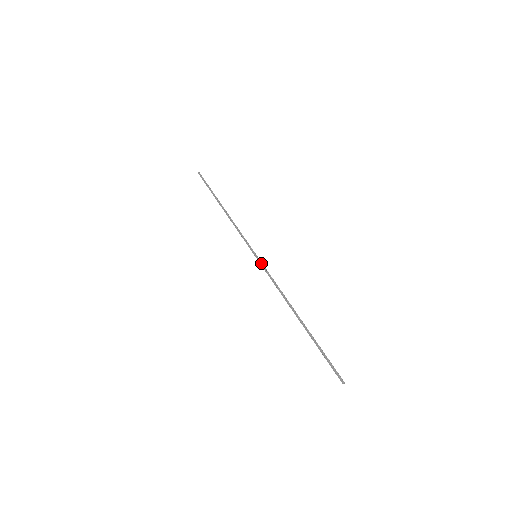
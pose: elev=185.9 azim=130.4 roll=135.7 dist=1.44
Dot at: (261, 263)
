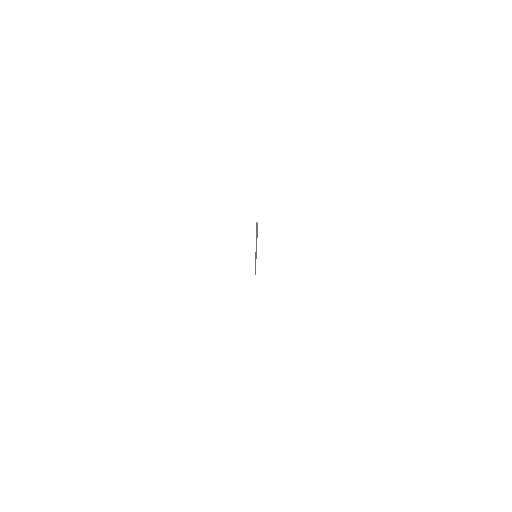
Dot at: occluded
